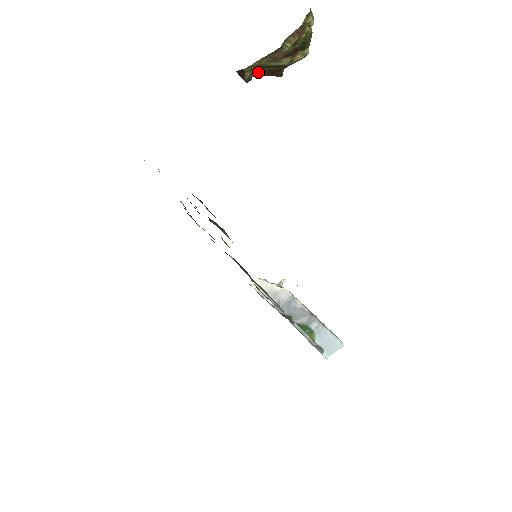
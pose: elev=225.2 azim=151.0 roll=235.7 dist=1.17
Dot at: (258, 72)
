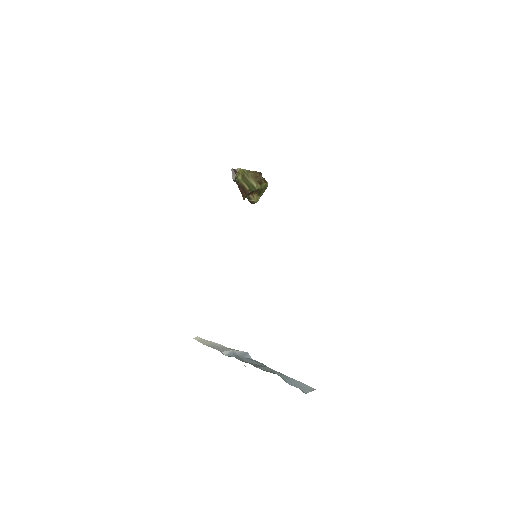
Dot at: (238, 182)
